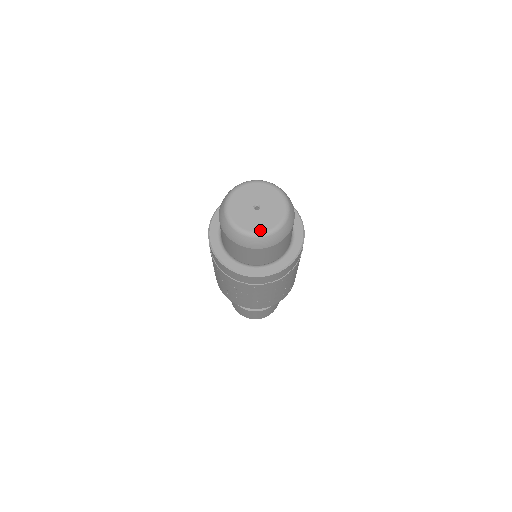
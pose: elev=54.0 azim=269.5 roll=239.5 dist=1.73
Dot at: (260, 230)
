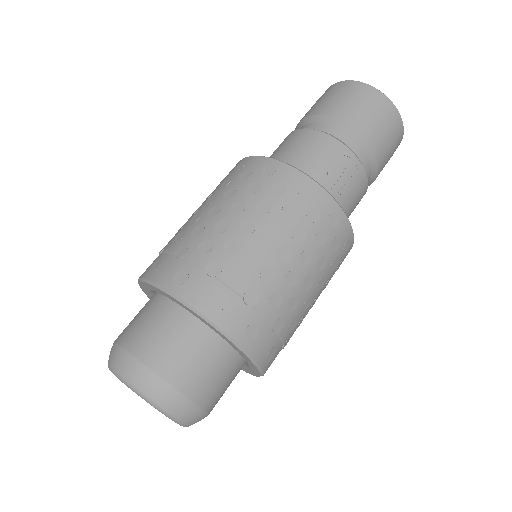
Dot at: occluded
